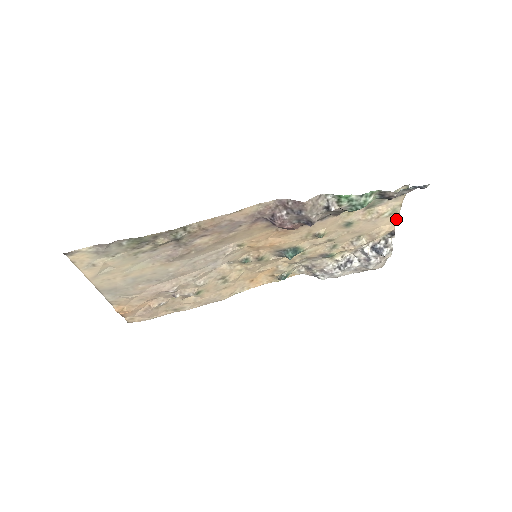
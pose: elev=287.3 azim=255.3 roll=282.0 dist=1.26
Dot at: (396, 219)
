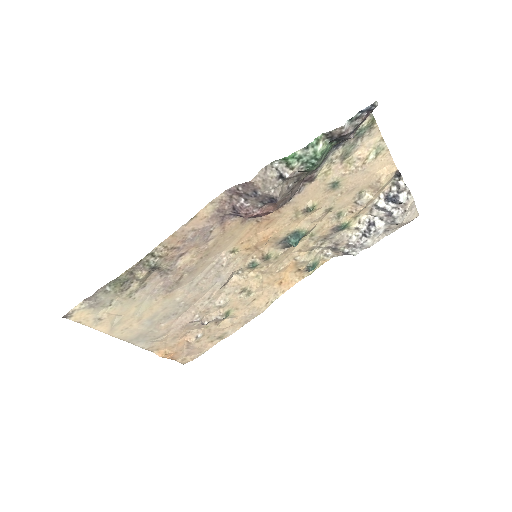
Dot at: (390, 157)
